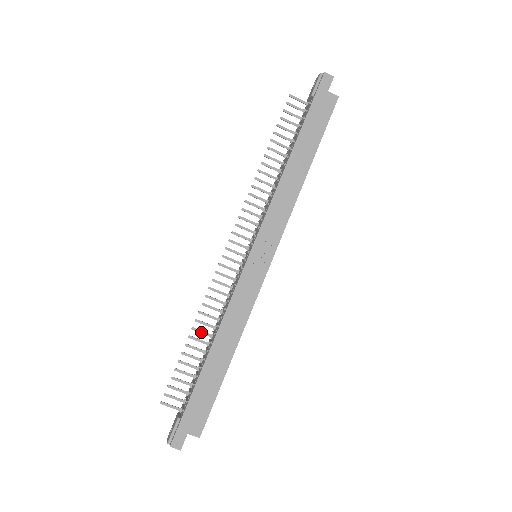
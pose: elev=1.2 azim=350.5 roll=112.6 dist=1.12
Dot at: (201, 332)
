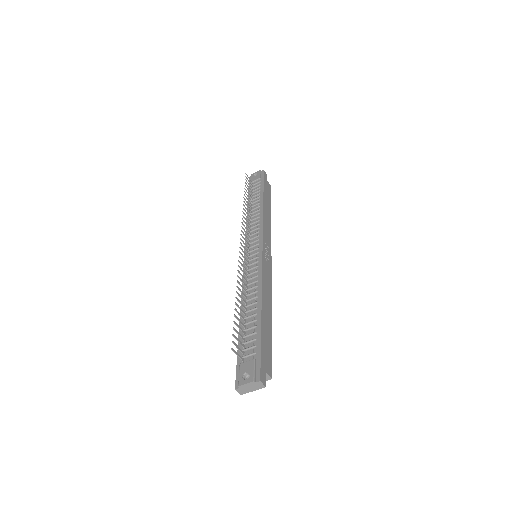
Dot at: (241, 297)
